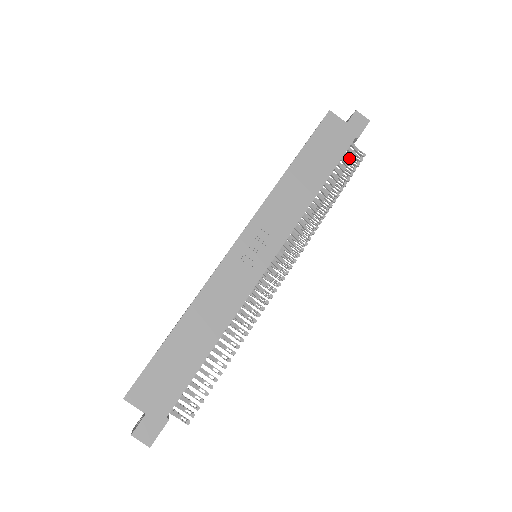
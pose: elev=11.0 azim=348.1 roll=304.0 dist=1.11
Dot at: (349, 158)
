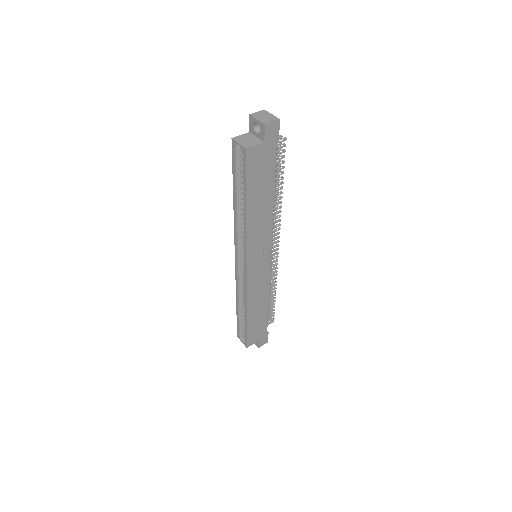
Dot at: (276, 155)
